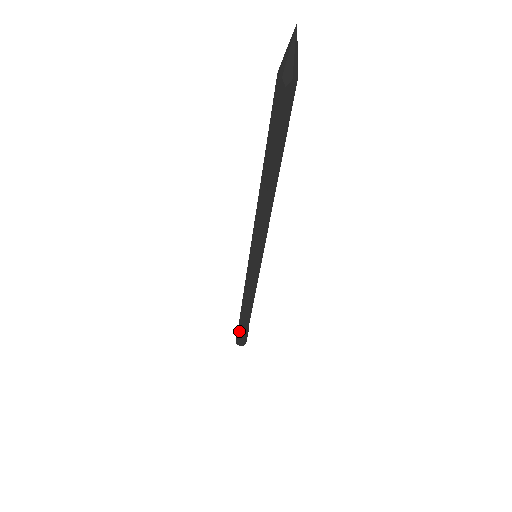
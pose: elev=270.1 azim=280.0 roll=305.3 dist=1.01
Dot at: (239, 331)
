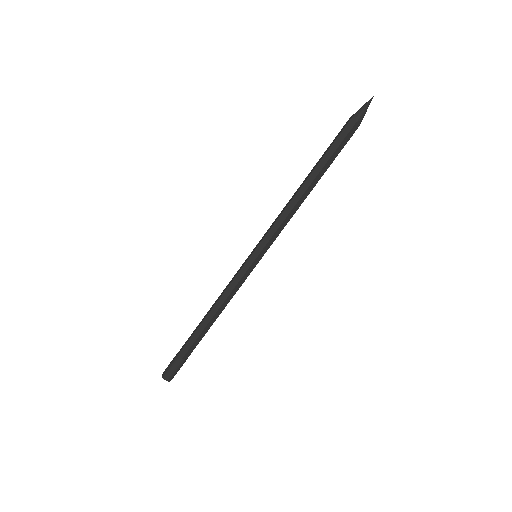
Dot at: (179, 352)
